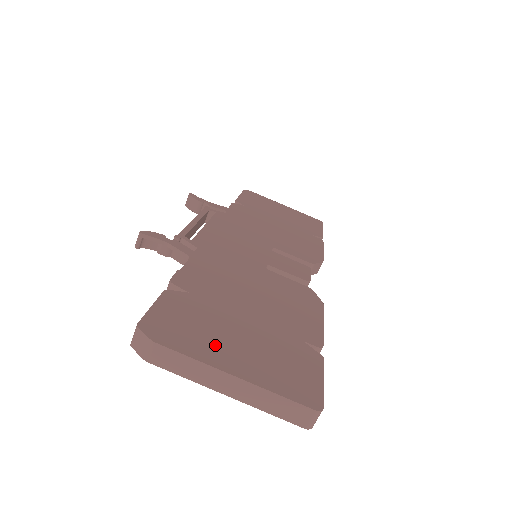
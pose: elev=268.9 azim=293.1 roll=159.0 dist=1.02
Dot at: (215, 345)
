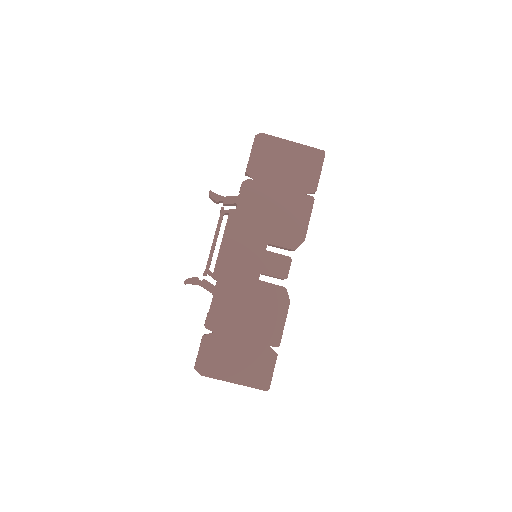
Dot at: (226, 367)
